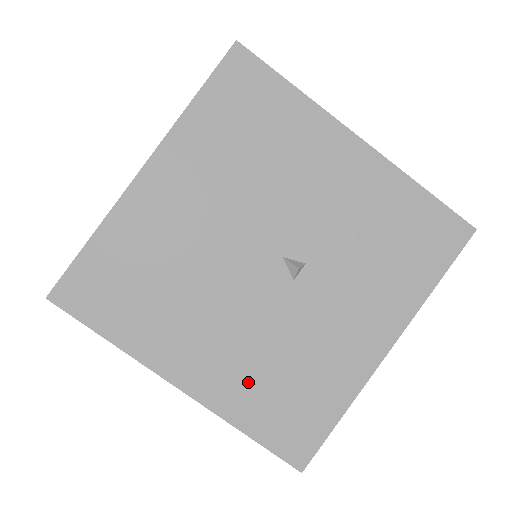
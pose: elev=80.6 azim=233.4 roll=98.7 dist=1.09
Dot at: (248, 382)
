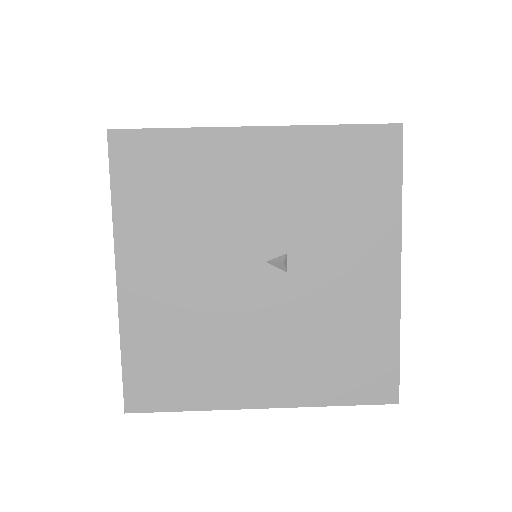
Dot at: (310, 369)
